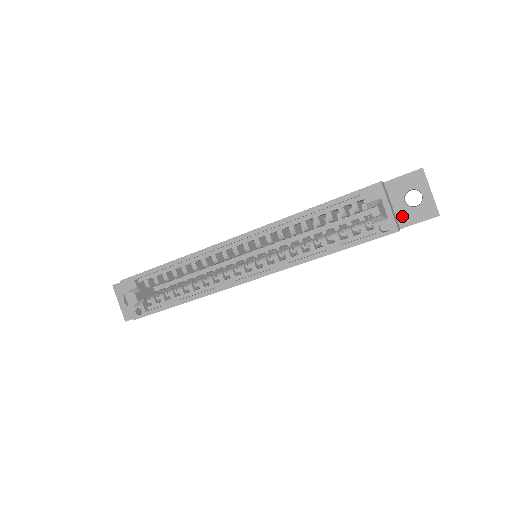
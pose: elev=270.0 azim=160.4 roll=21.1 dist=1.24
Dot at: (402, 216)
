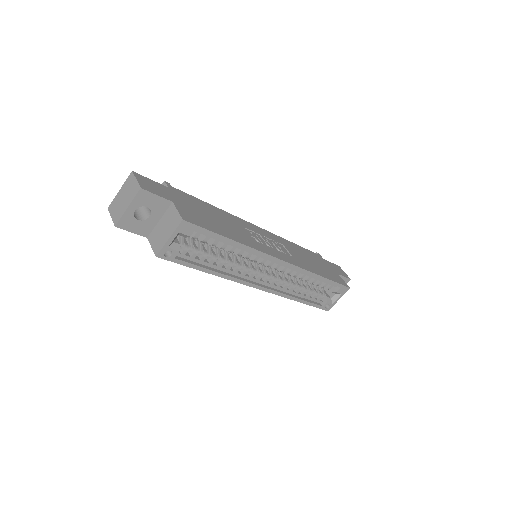
Dot at: occluded
